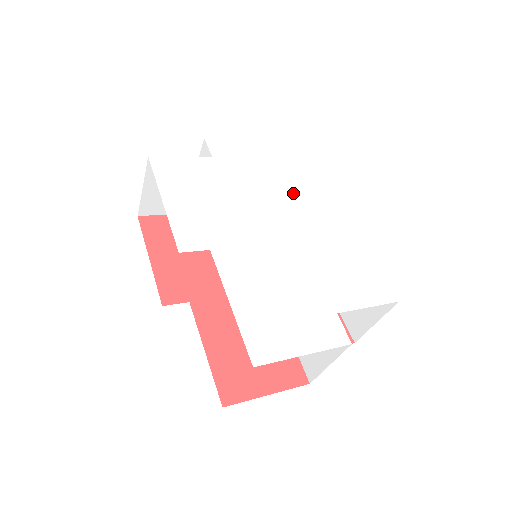
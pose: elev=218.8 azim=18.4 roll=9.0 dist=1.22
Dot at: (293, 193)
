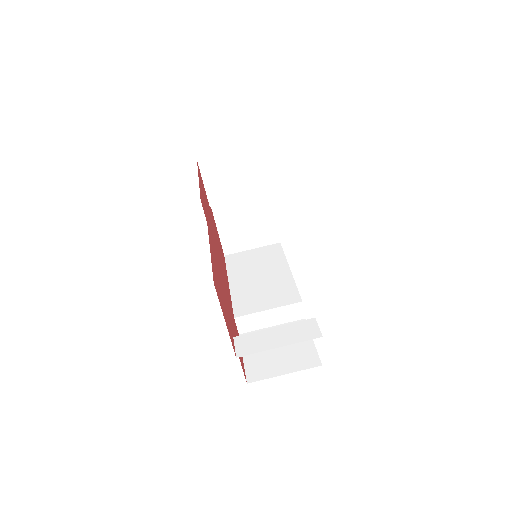
Dot at: occluded
